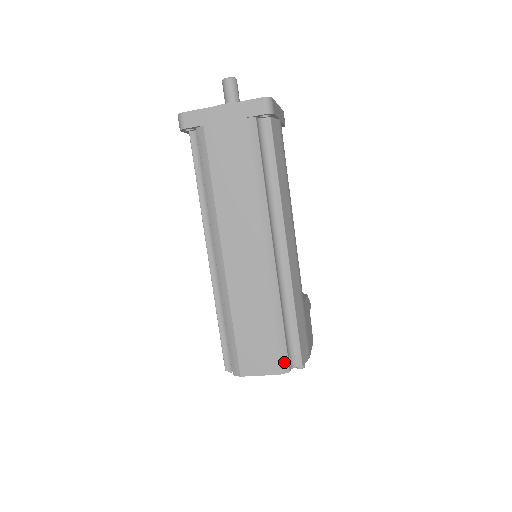
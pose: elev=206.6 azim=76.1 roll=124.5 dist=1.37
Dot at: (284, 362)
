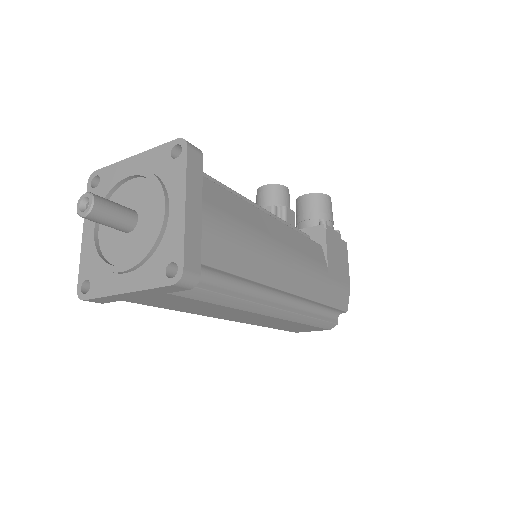
Dot at: (330, 326)
